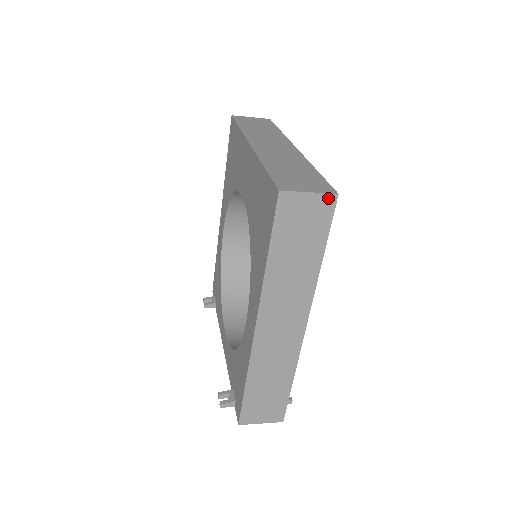
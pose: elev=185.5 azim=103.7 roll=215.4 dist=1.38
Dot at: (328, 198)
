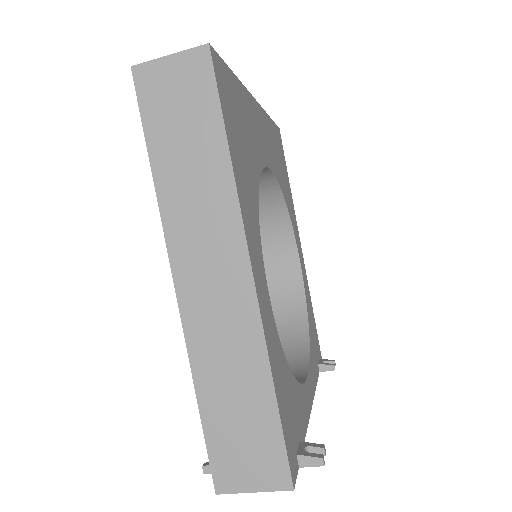
Dot at: (197, 54)
